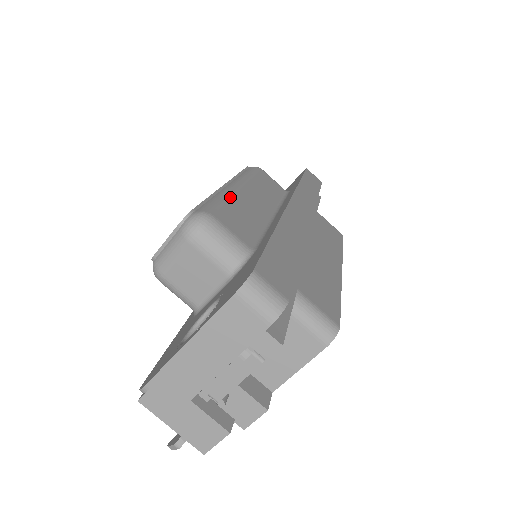
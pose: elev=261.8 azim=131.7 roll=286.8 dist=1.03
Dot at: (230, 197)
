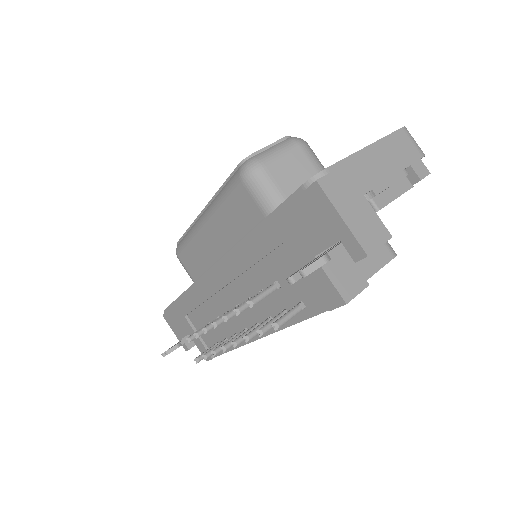
Dot at: occluded
